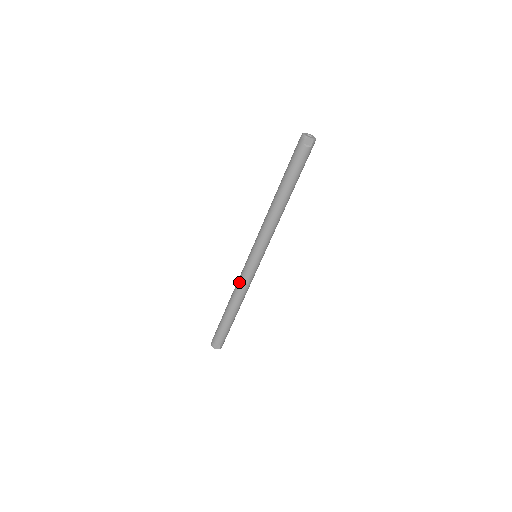
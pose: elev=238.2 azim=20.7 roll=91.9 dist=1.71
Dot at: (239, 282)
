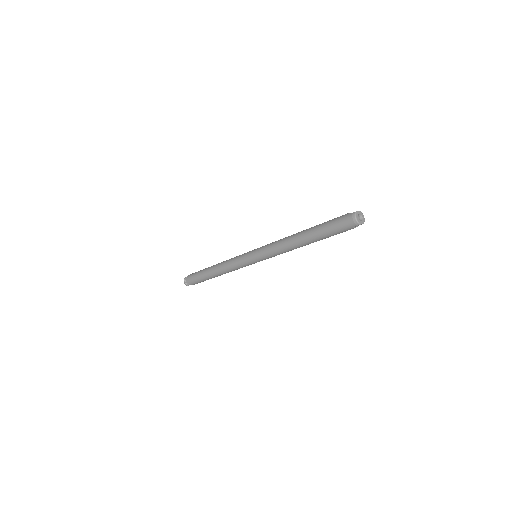
Dot at: (233, 268)
